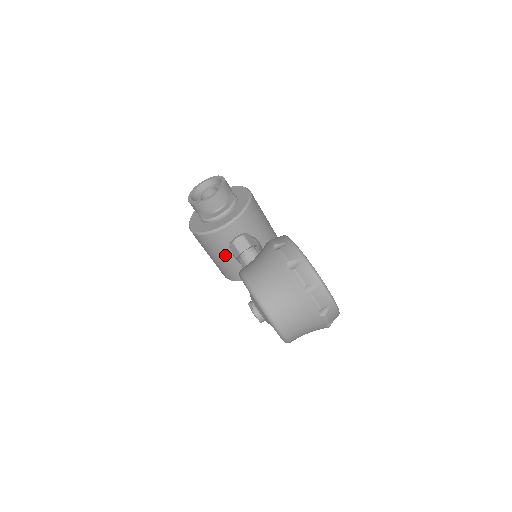
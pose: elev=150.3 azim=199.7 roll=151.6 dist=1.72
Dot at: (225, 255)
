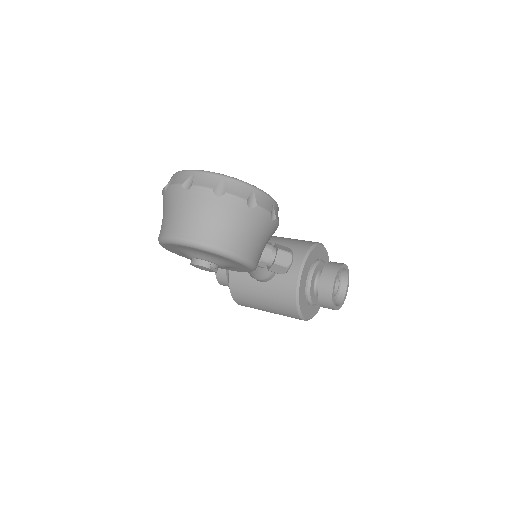
Dot at: (257, 289)
